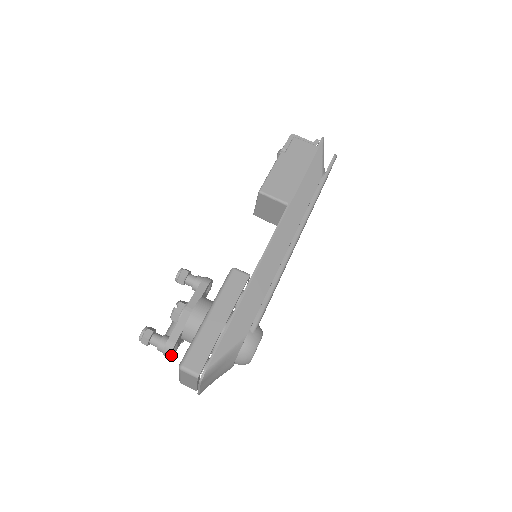
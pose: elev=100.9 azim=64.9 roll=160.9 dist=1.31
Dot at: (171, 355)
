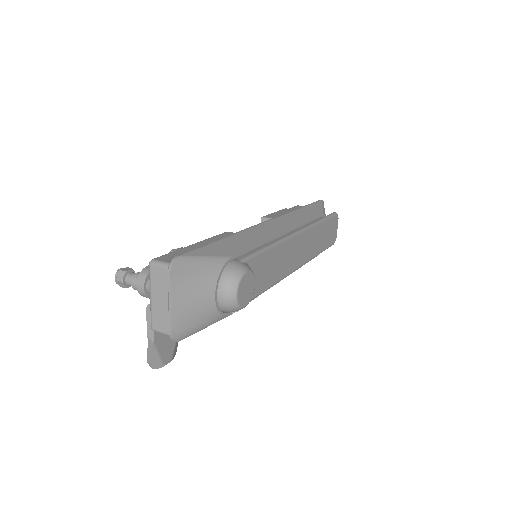
Dot at: (146, 286)
